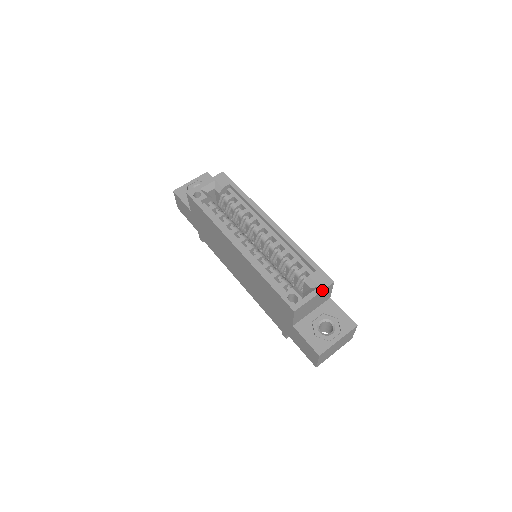
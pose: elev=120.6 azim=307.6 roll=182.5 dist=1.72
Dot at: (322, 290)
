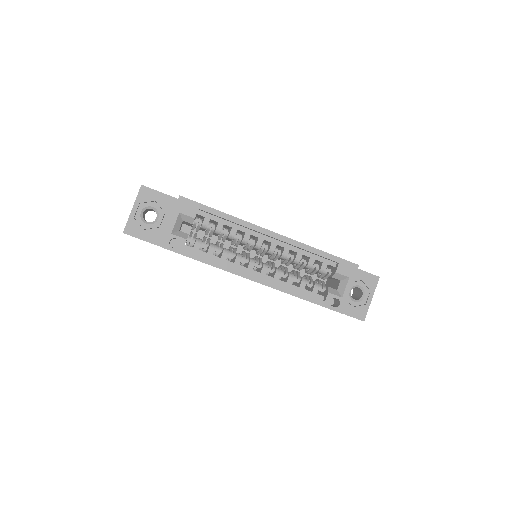
Dot at: occluded
